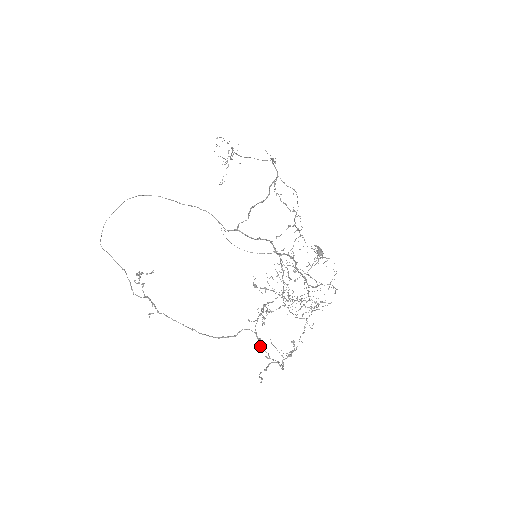
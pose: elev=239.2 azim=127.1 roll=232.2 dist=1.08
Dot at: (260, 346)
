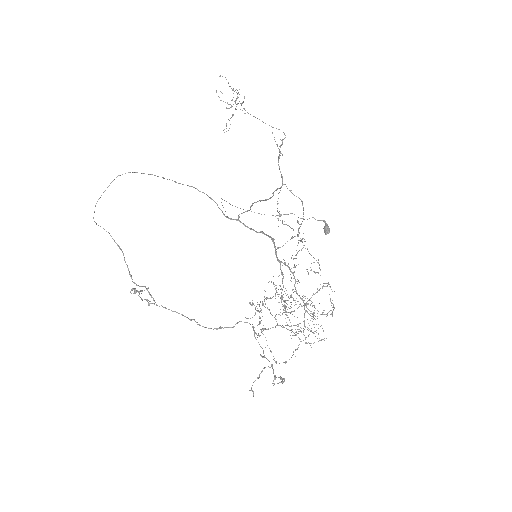
Dot at: occluded
